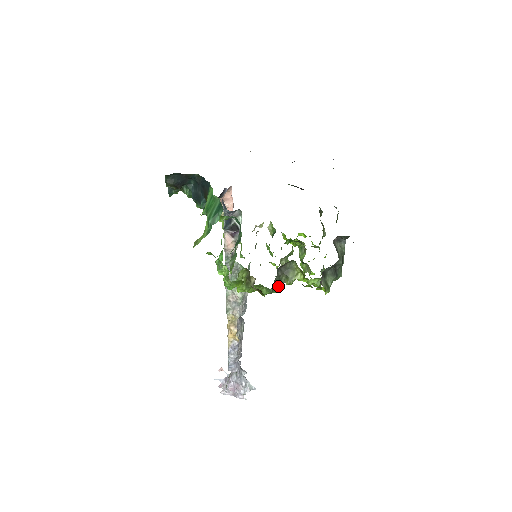
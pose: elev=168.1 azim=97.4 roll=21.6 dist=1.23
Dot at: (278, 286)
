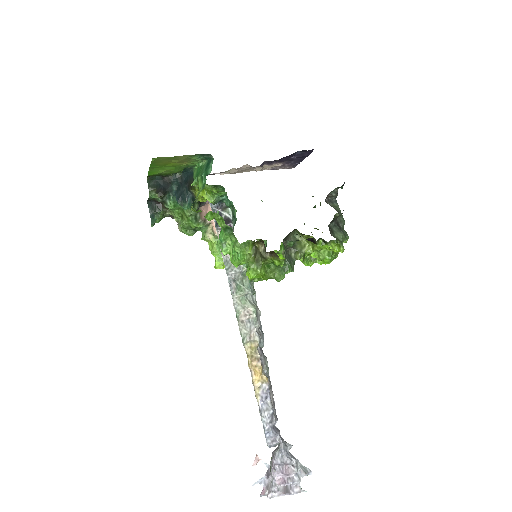
Dot at: (290, 263)
